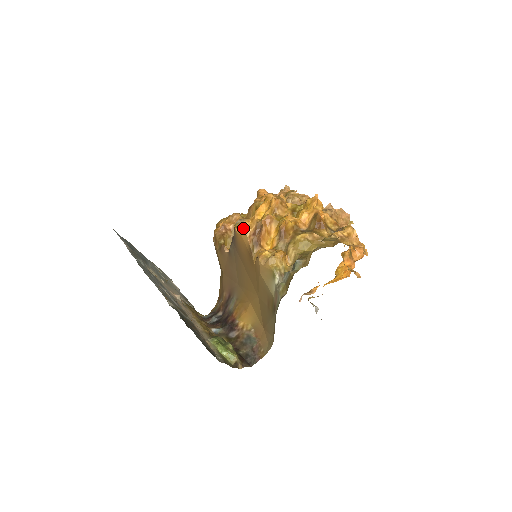
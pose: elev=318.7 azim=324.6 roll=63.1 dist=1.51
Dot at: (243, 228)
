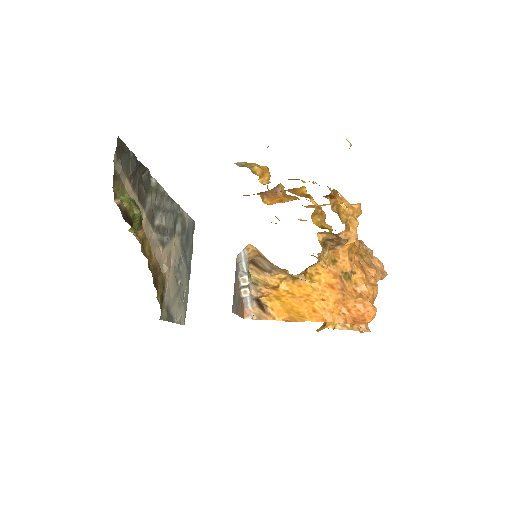
Dot at: occluded
